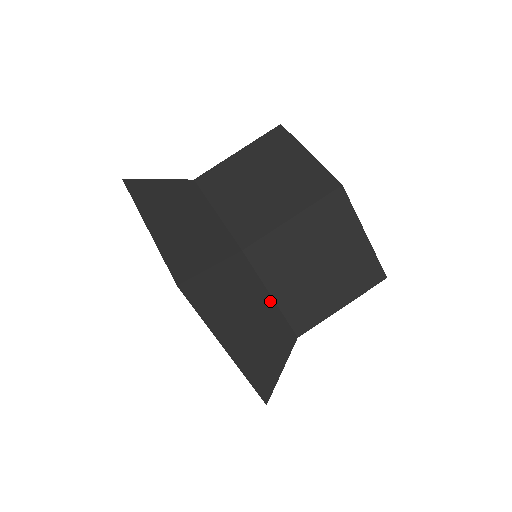
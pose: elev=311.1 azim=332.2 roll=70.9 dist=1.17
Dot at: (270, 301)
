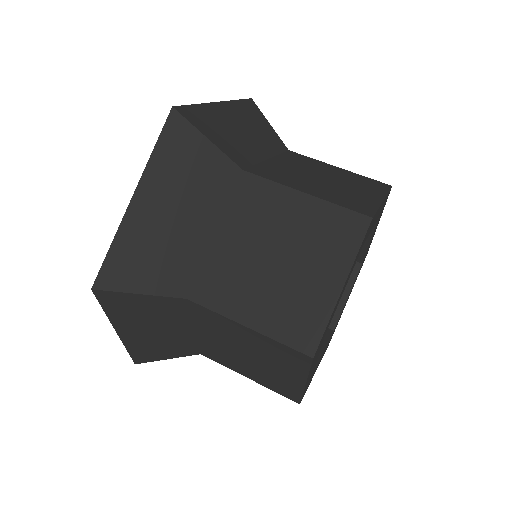
Dot at: (209, 235)
